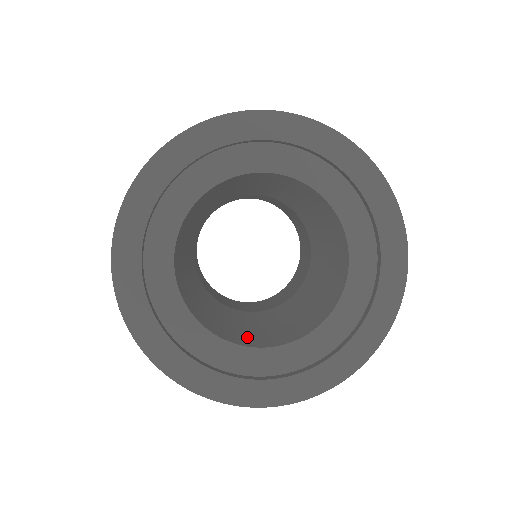
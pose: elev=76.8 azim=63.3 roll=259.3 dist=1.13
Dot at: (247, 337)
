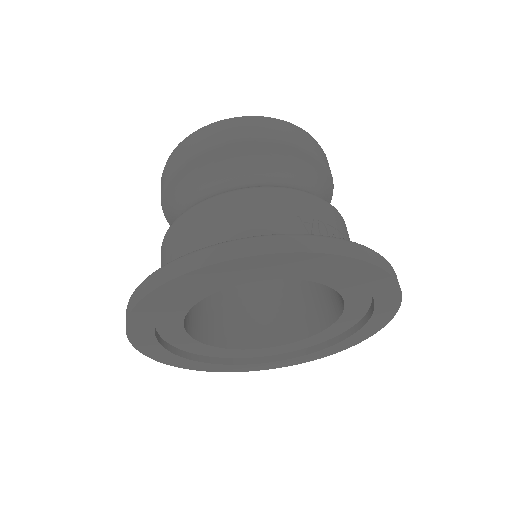
Dot at: (231, 327)
